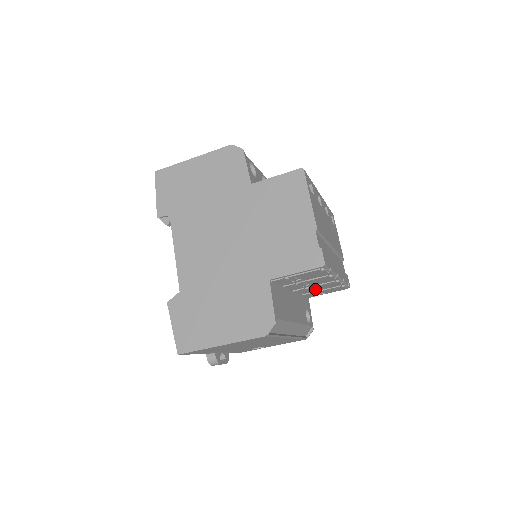
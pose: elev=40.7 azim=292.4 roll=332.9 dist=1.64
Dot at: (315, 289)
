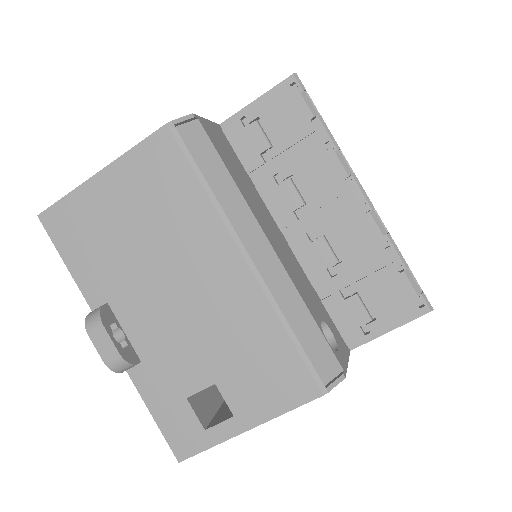
Dot at: (338, 263)
